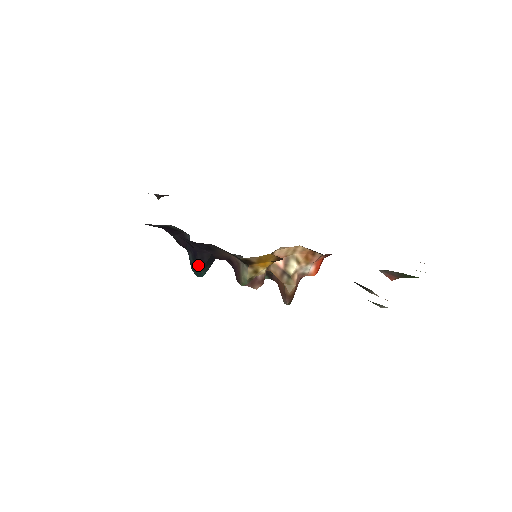
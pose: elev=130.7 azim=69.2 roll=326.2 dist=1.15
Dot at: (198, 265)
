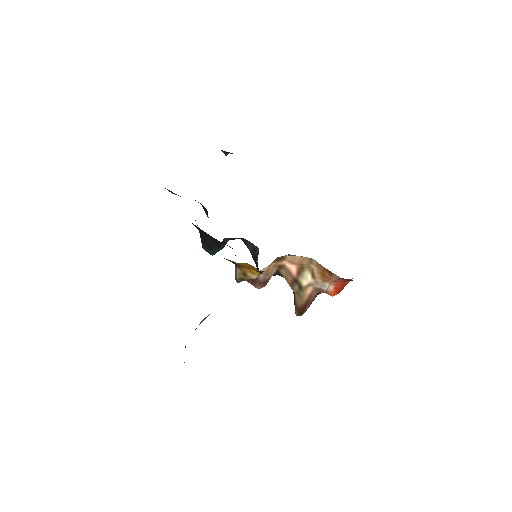
Dot at: (204, 244)
